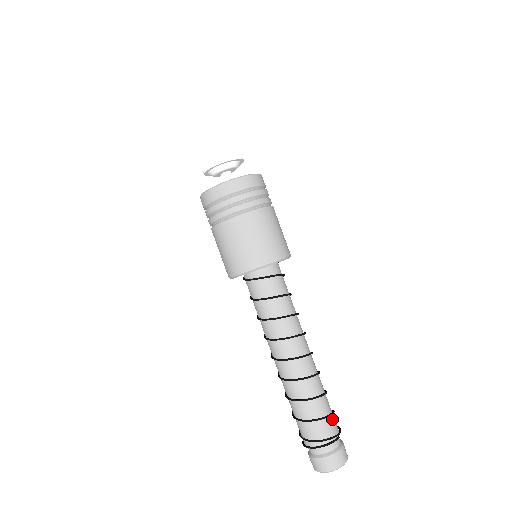
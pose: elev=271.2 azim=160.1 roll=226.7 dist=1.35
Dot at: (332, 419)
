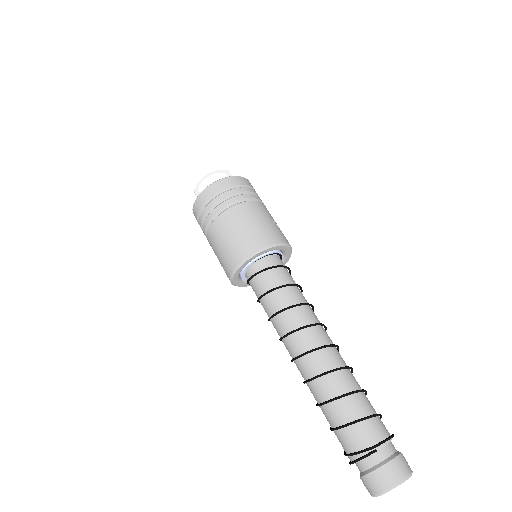
Dot at: (364, 426)
